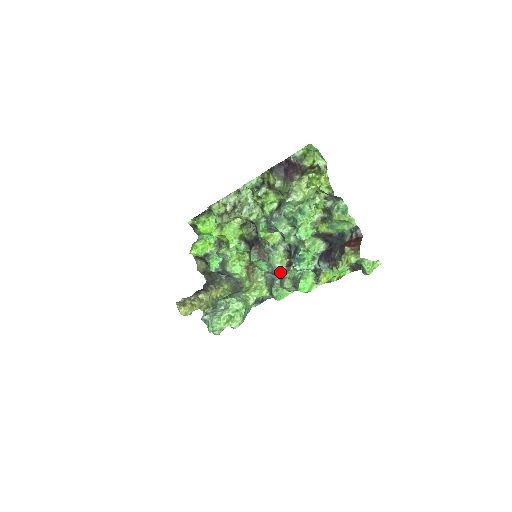
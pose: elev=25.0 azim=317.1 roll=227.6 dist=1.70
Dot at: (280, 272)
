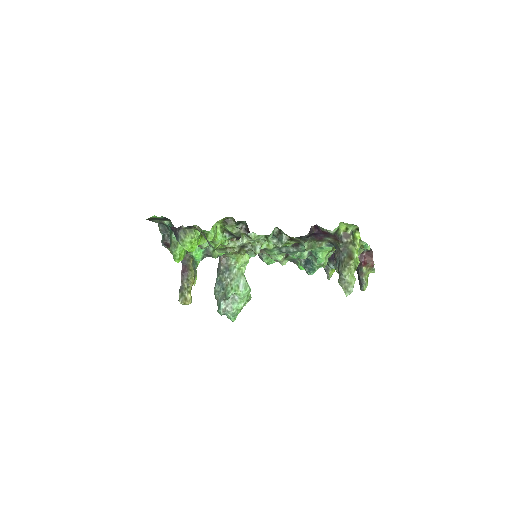
Dot at: occluded
